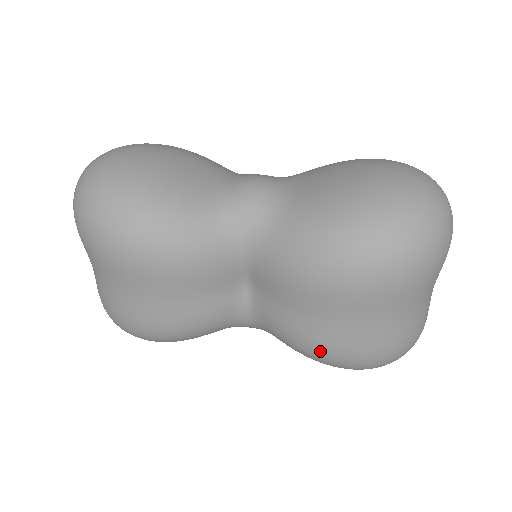
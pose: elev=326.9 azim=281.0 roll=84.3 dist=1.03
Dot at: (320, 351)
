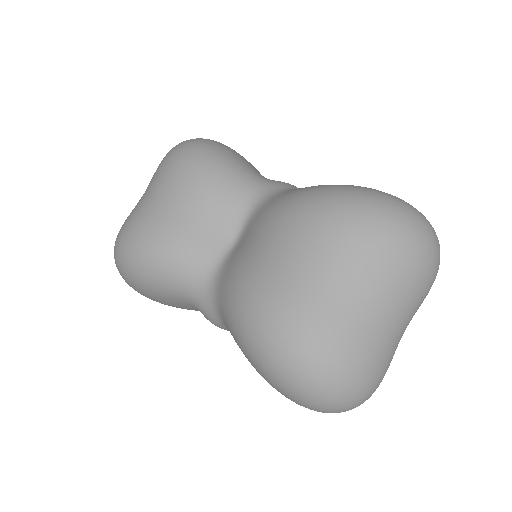
Dot at: (252, 297)
